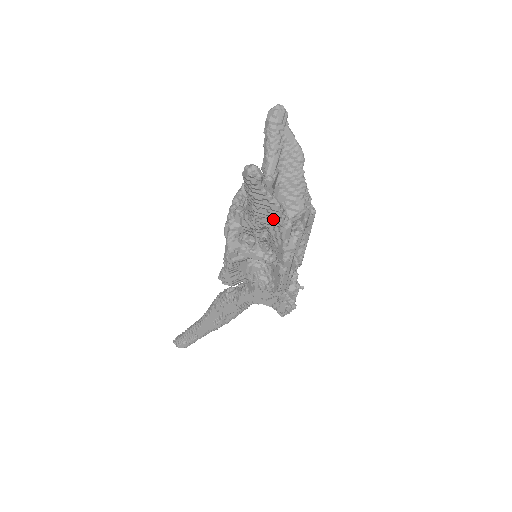
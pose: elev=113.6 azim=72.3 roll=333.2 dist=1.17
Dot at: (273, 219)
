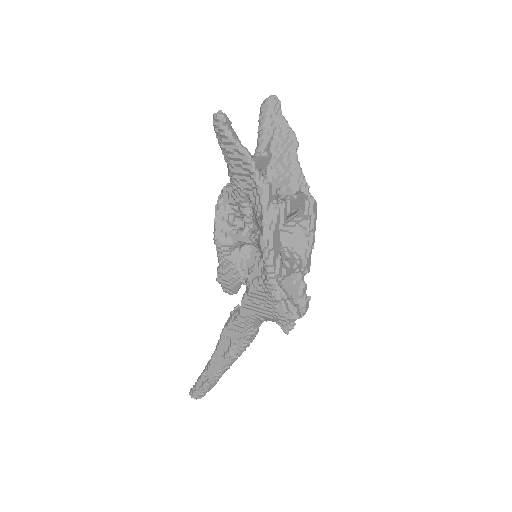
Dot at: (249, 179)
